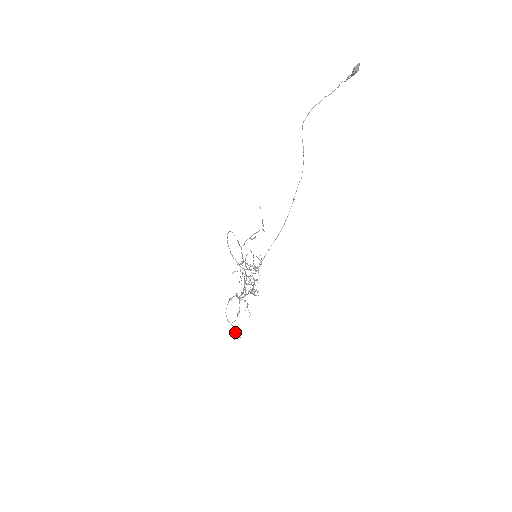
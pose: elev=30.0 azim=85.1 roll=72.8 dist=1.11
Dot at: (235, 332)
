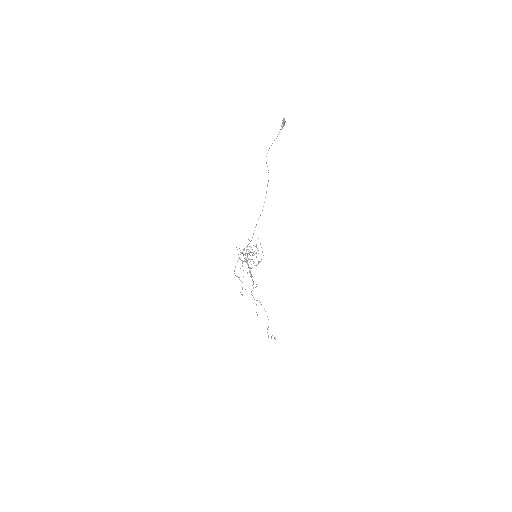
Dot at: occluded
